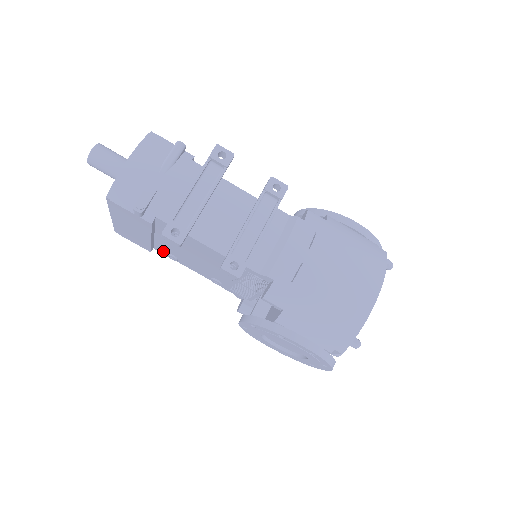
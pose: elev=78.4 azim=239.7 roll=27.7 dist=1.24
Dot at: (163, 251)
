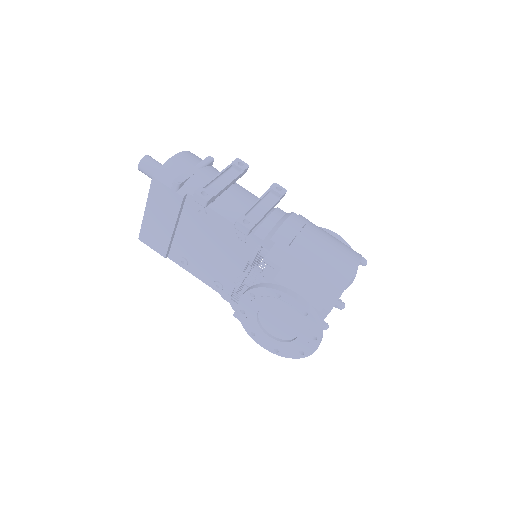
Dot at: (176, 257)
